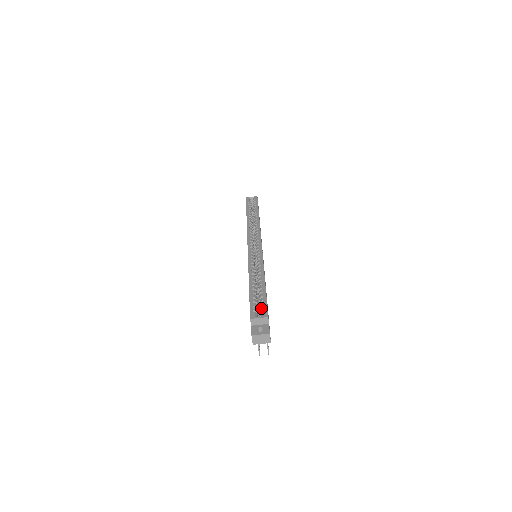
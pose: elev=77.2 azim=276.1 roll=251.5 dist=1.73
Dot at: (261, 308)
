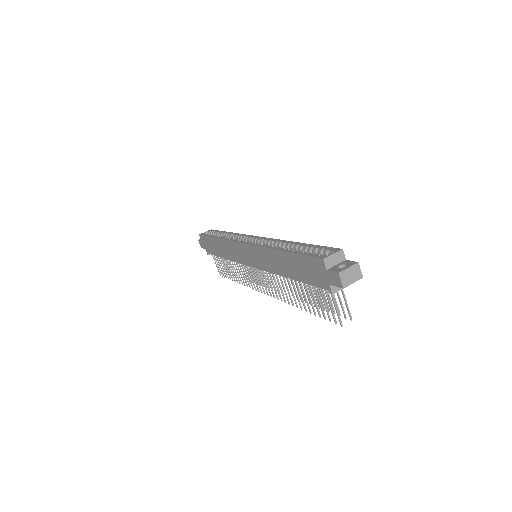
Dot at: (324, 251)
